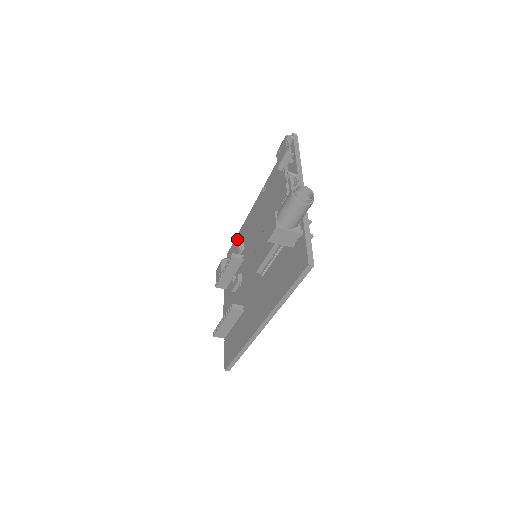
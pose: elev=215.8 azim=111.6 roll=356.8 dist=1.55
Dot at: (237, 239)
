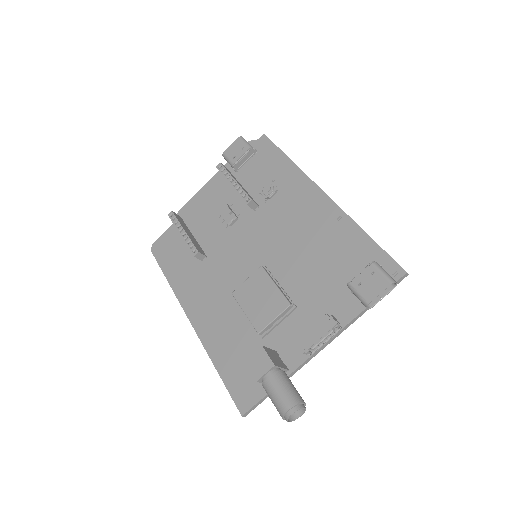
Dot at: (281, 161)
